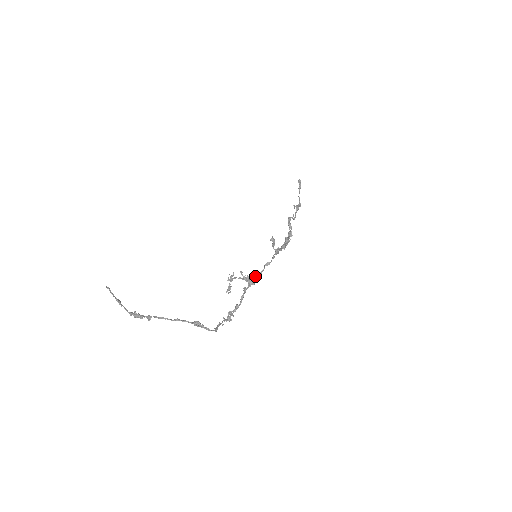
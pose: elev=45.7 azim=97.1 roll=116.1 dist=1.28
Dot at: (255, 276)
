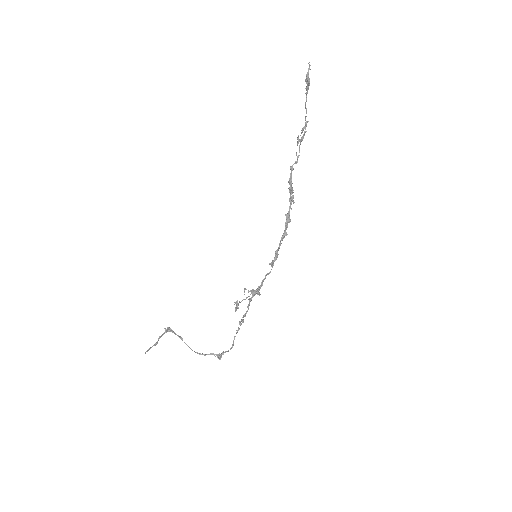
Dot at: occluded
